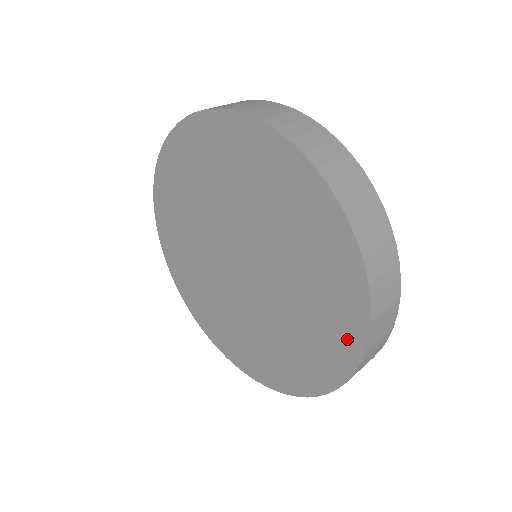
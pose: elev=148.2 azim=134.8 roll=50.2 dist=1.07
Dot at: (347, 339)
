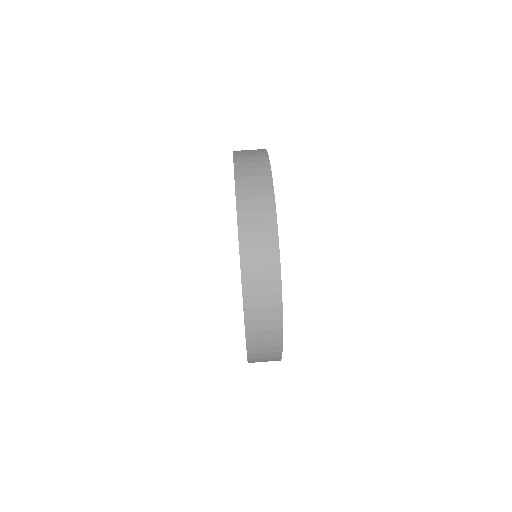
Dot at: occluded
